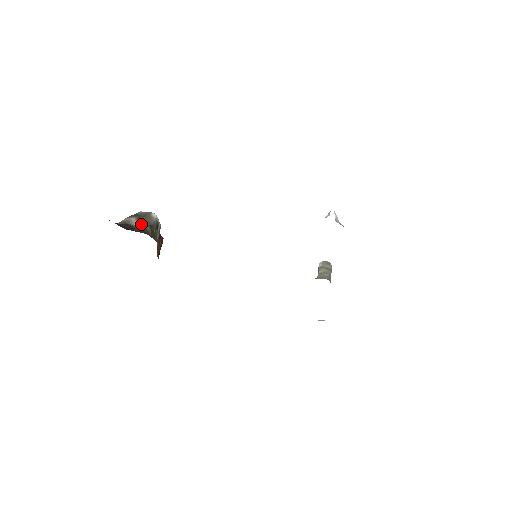
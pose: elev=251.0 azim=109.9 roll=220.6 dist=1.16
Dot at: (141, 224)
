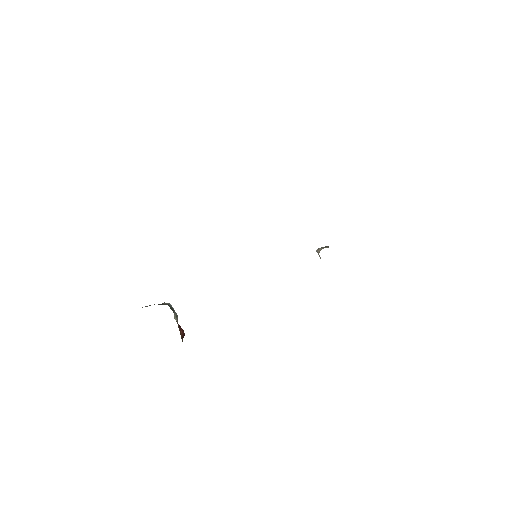
Dot at: occluded
